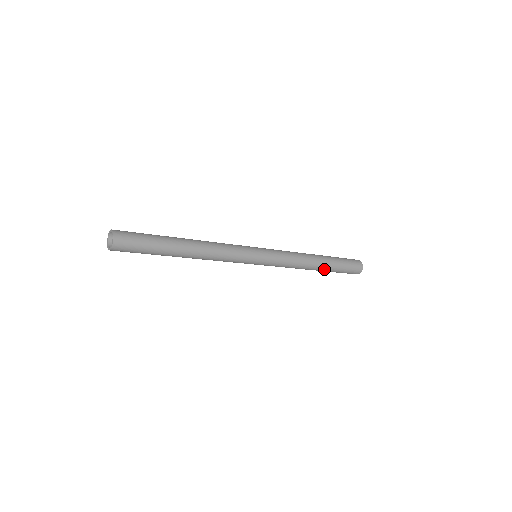
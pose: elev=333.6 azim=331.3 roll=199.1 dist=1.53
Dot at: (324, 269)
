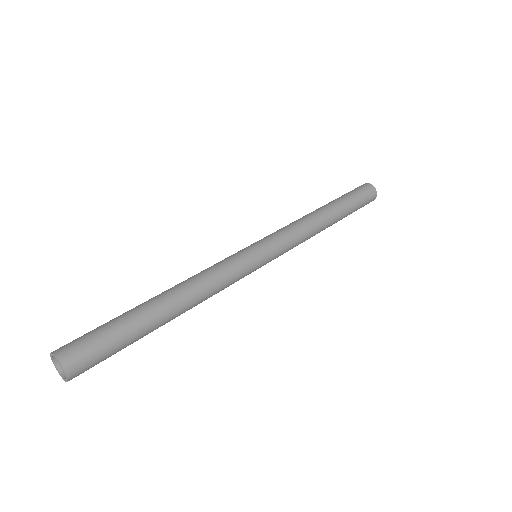
Dot at: (338, 218)
